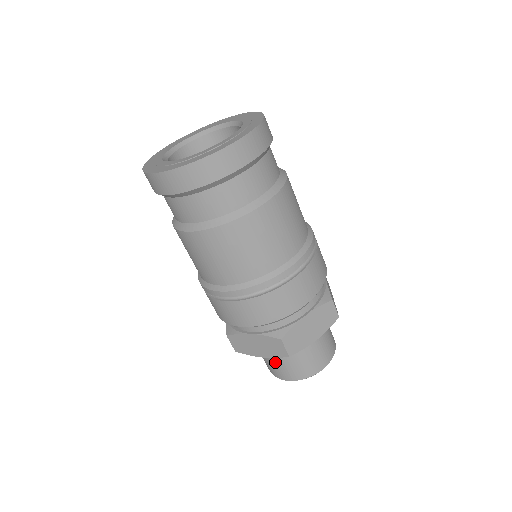
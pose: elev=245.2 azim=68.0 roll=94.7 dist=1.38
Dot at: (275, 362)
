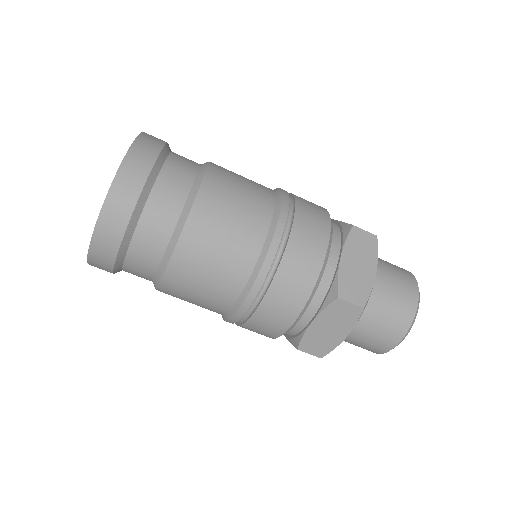
Dot at: occluded
